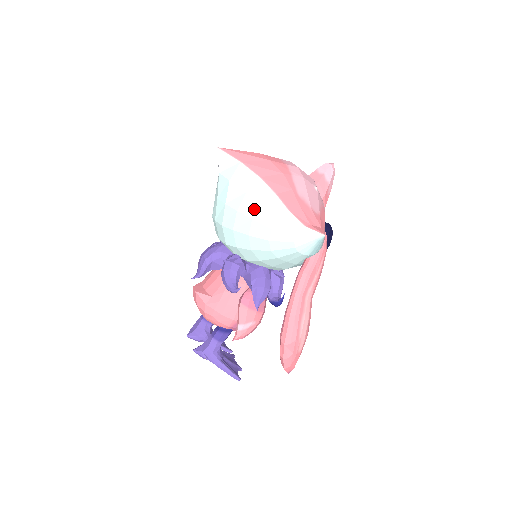
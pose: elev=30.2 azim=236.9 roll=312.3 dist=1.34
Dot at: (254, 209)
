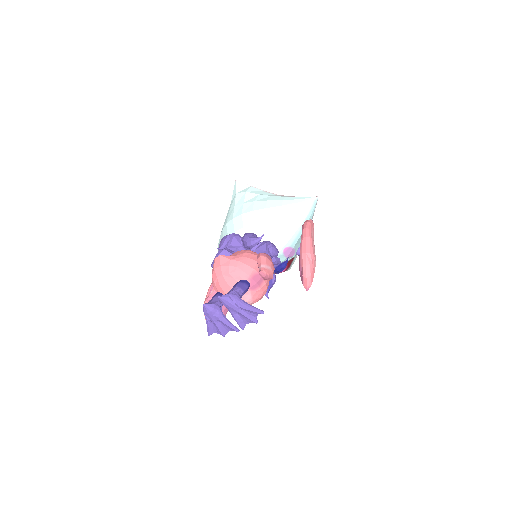
Dot at: (267, 198)
